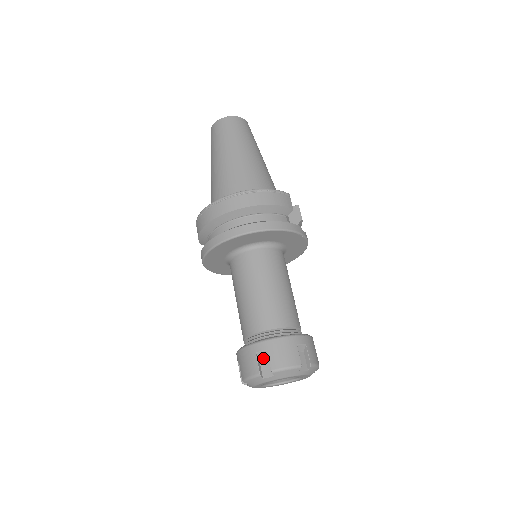
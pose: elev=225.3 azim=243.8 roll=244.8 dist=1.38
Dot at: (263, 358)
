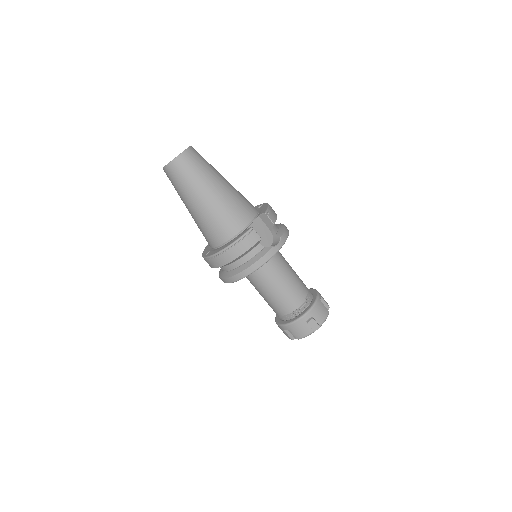
Dot at: occluded
